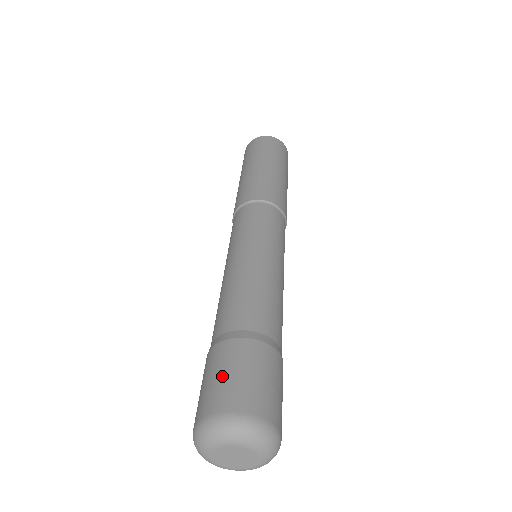
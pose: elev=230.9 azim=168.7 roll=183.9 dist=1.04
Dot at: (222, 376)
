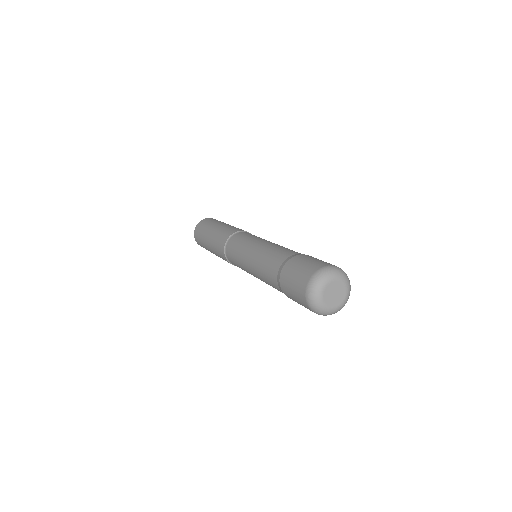
Dot at: (300, 268)
